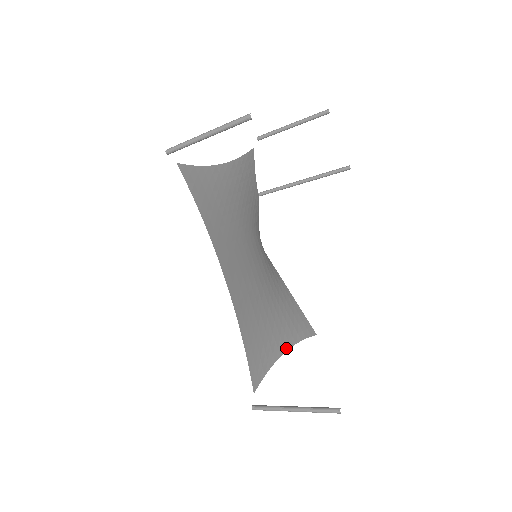
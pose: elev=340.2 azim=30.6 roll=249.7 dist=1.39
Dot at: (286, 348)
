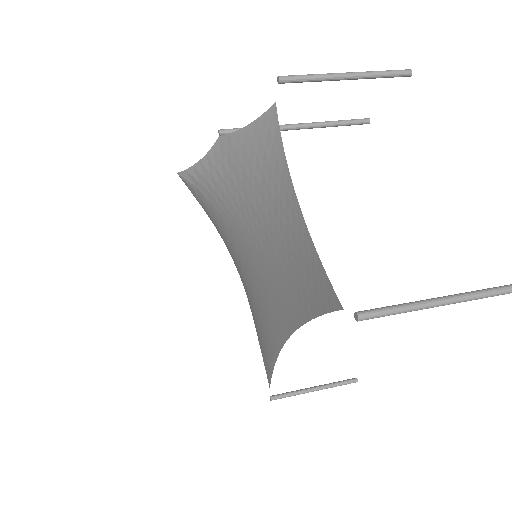
Dot at: occluded
